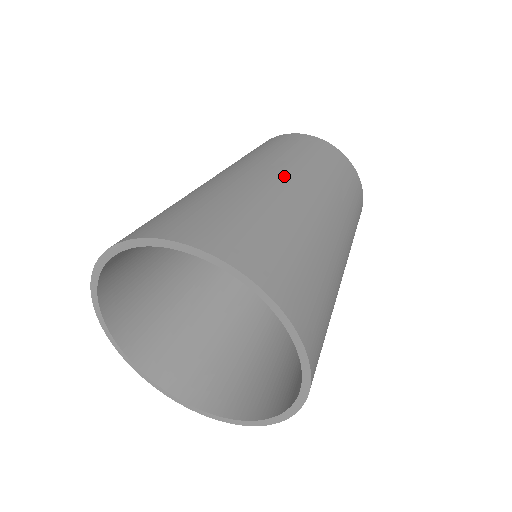
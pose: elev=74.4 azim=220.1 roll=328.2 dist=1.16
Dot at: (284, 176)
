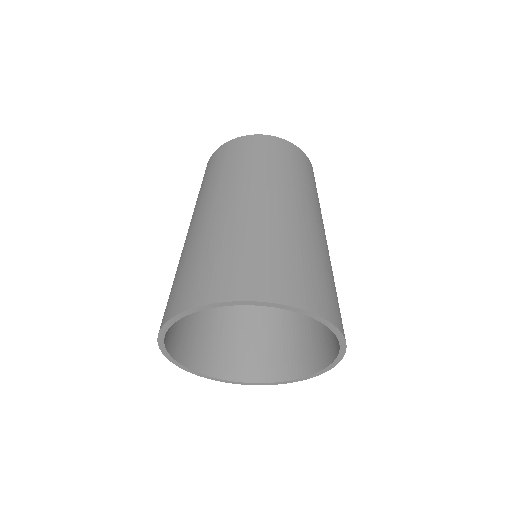
Dot at: (293, 203)
